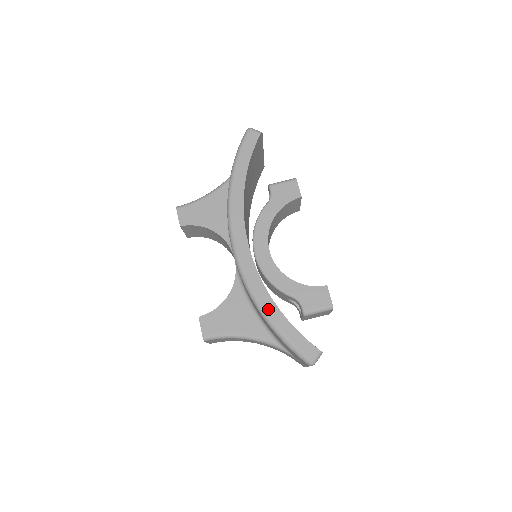
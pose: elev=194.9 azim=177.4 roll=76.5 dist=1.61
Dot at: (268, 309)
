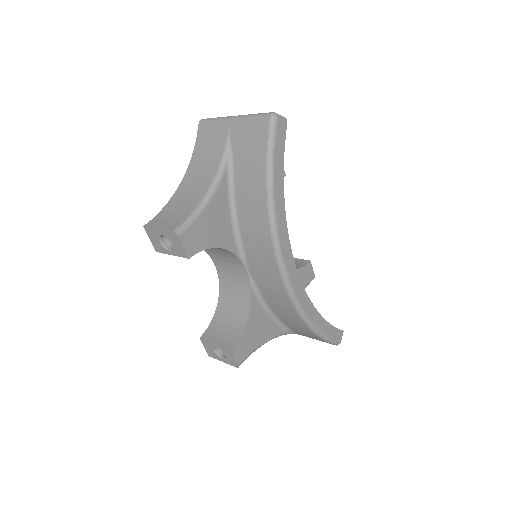
Dot at: (316, 321)
